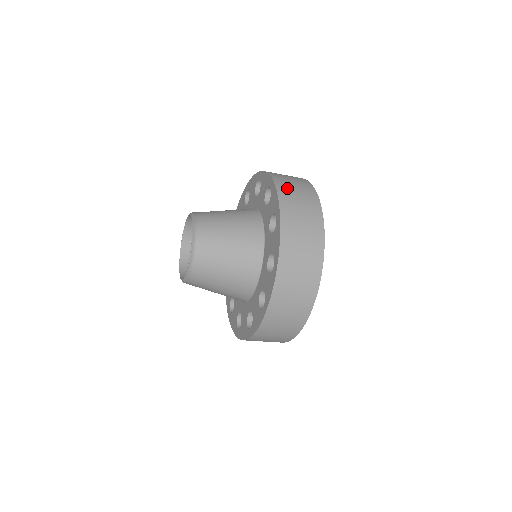
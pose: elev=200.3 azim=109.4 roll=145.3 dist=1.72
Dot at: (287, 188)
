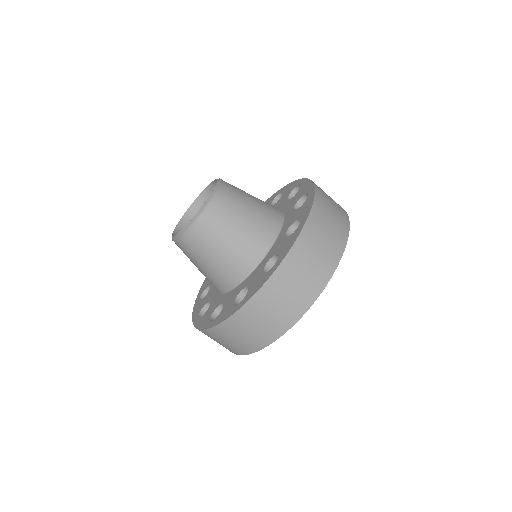
Dot at: occluded
